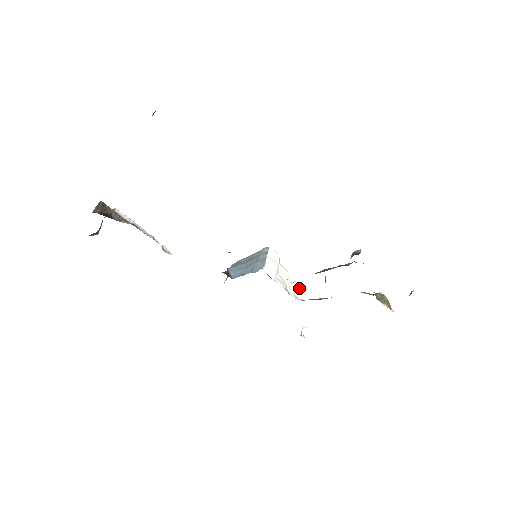
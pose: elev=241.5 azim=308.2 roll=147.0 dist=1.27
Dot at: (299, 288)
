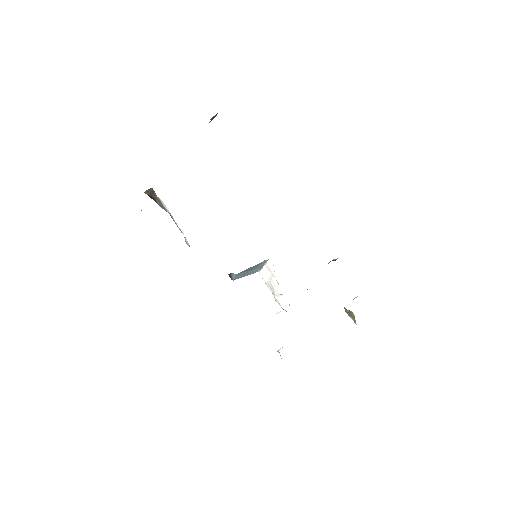
Dot at: (285, 301)
